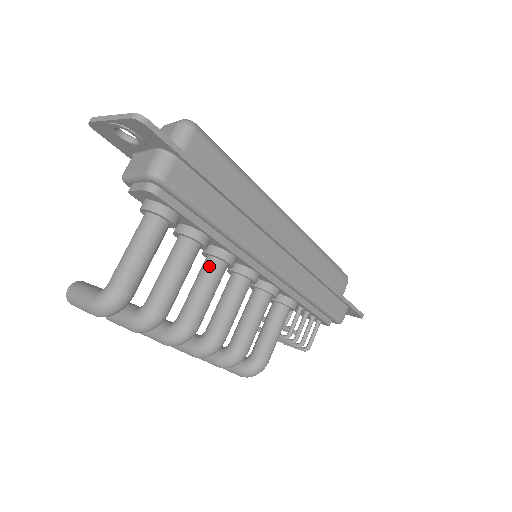
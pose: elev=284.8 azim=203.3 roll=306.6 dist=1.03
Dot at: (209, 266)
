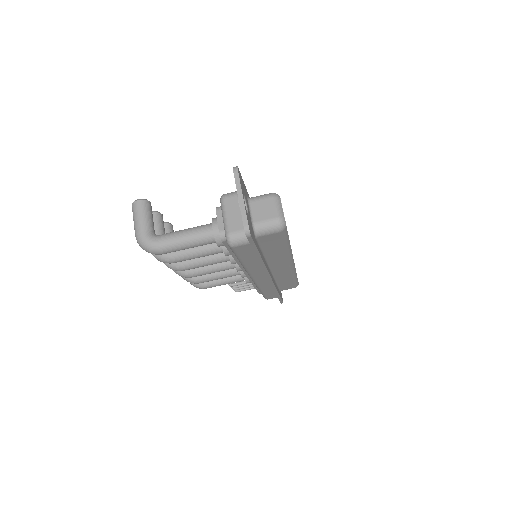
Dot at: (221, 255)
